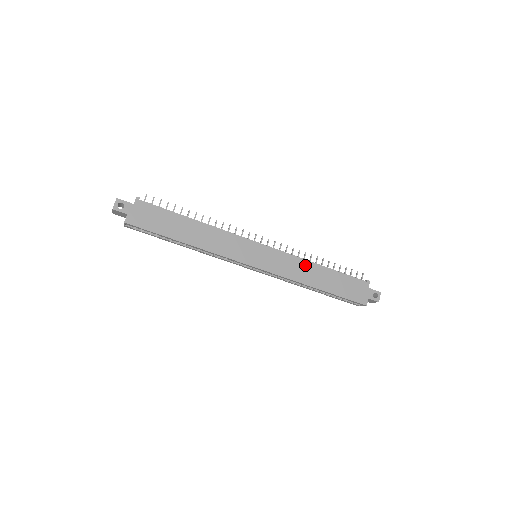
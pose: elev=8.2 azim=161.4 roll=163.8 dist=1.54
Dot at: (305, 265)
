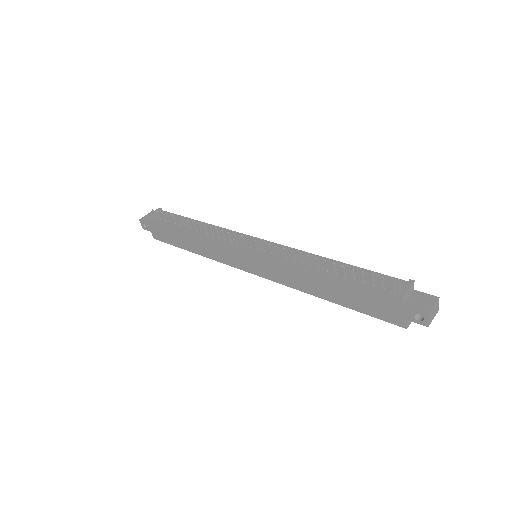
Dot at: (301, 272)
